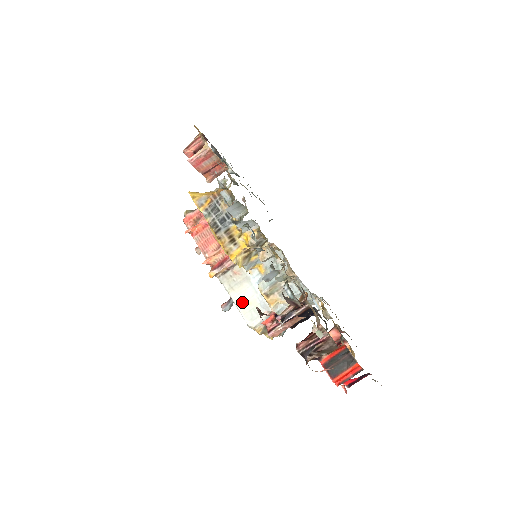
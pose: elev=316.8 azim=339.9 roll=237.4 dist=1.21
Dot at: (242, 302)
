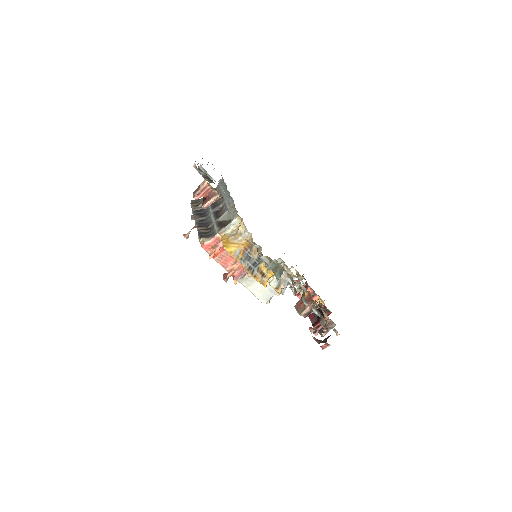
Dot at: (257, 292)
